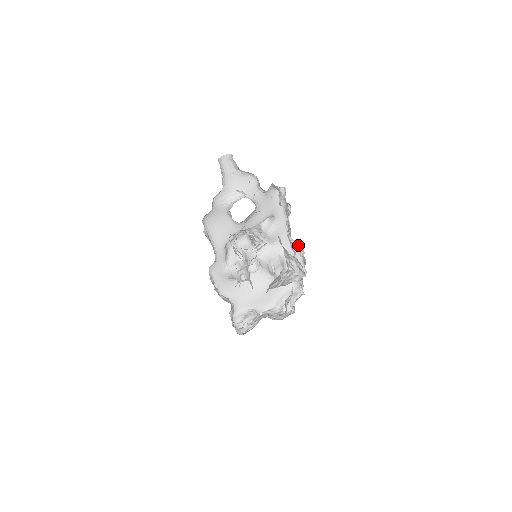
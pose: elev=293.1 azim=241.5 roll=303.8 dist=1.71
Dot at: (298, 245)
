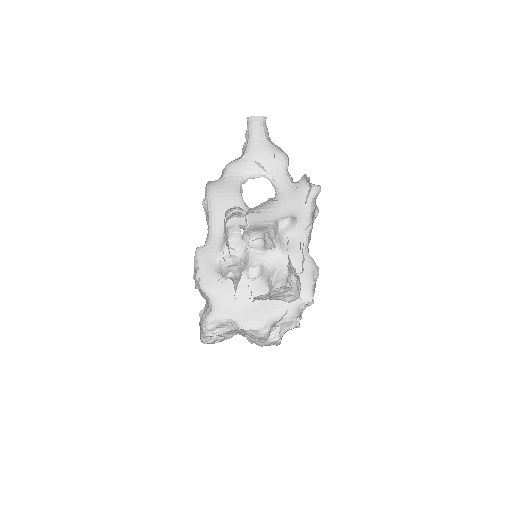
Dot at: (314, 265)
